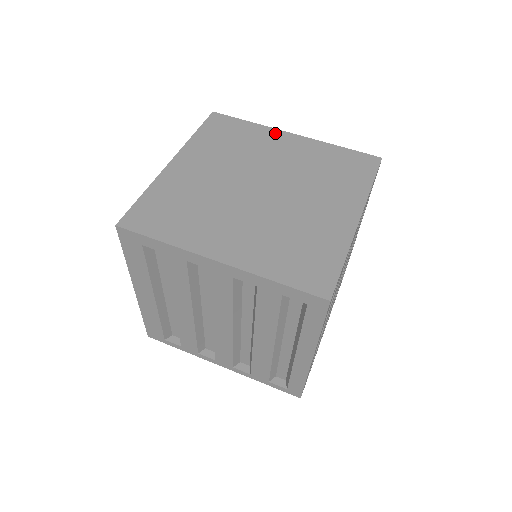
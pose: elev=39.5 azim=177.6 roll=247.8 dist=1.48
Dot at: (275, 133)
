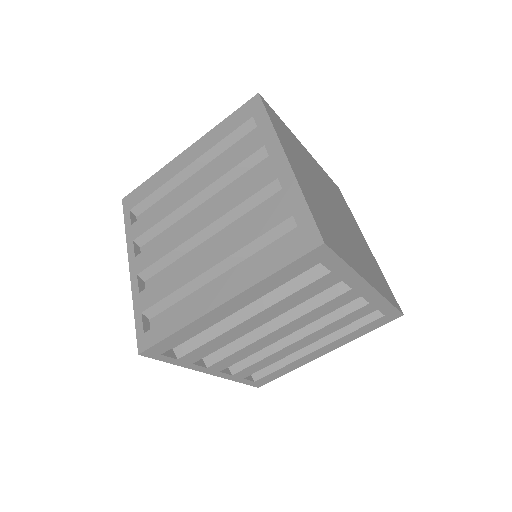
Dot at: (360, 230)
